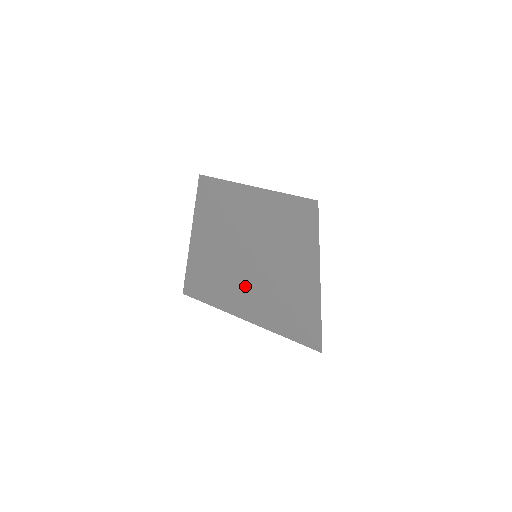
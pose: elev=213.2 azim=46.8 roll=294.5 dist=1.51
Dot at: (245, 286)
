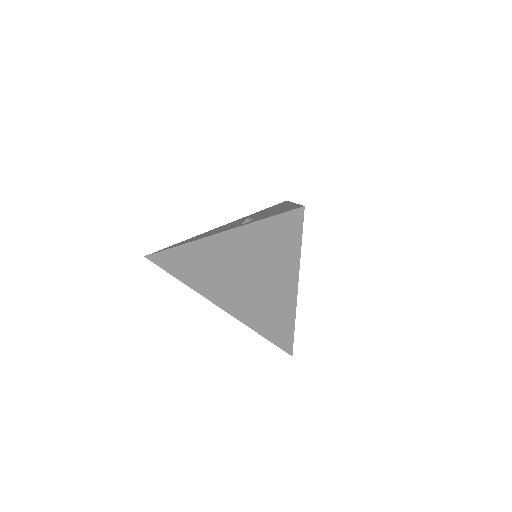
Dot at: (256, 291)
